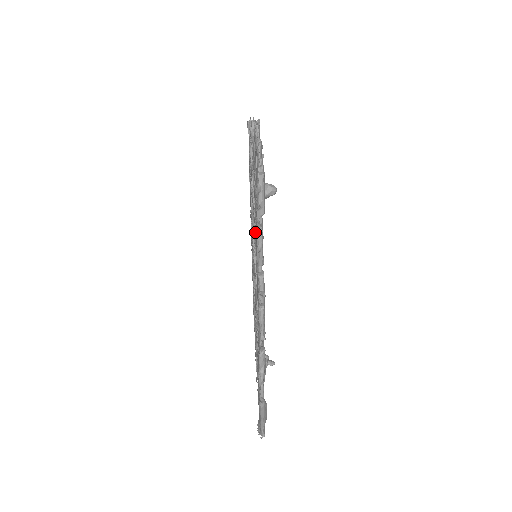
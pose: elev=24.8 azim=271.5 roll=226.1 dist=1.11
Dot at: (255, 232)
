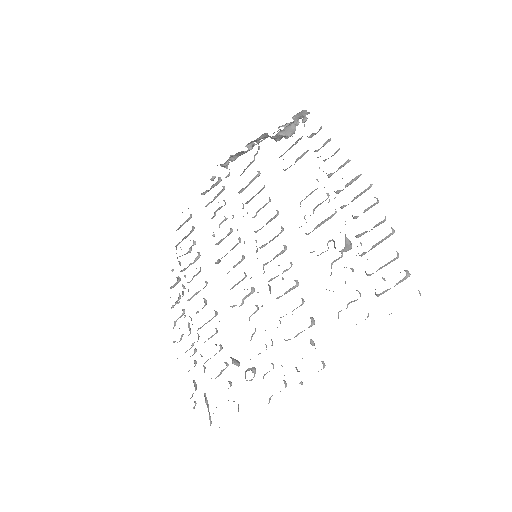
Dot at: occluded
